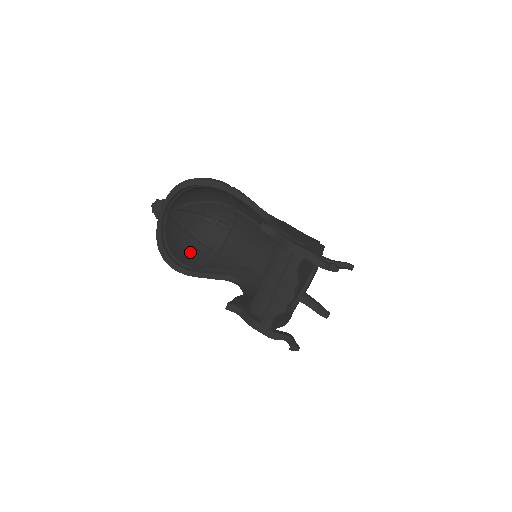
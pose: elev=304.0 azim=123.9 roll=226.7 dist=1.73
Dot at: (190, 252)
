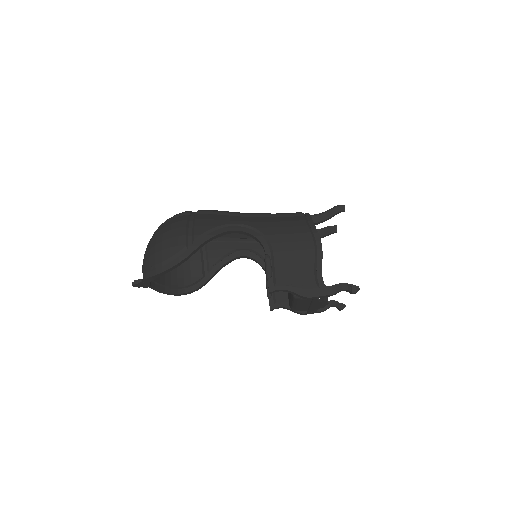
Dot at: (186, 263)
